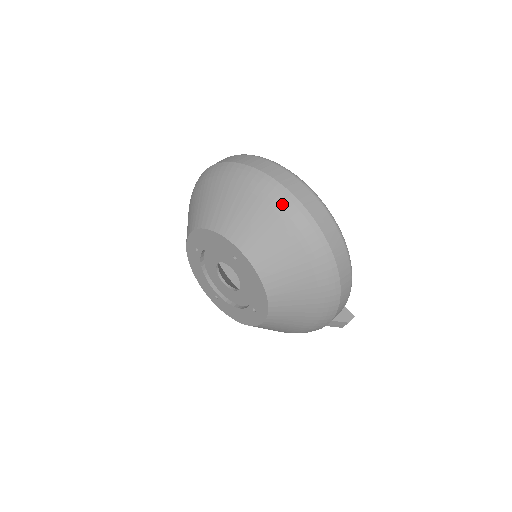
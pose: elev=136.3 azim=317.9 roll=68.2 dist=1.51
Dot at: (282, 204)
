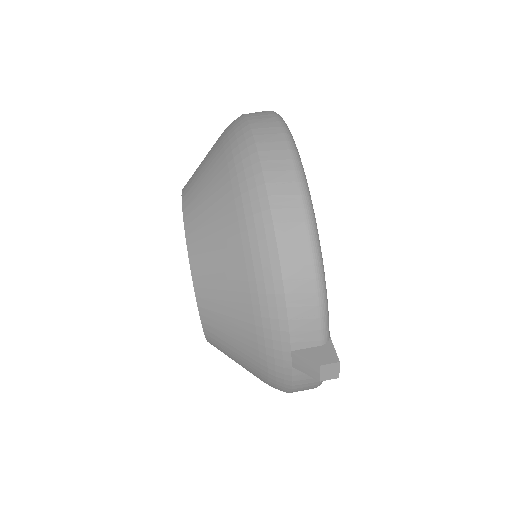
Dot at: (233, 137)
